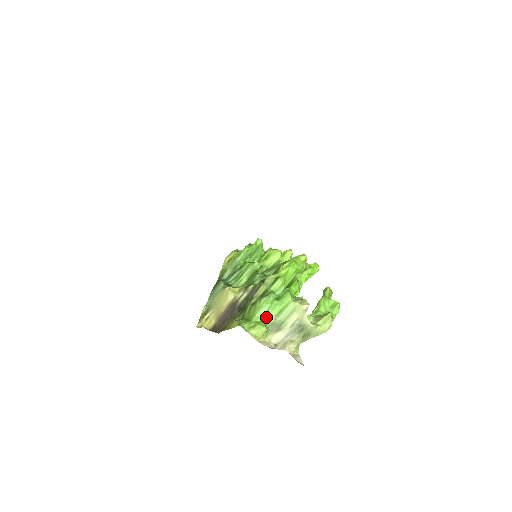
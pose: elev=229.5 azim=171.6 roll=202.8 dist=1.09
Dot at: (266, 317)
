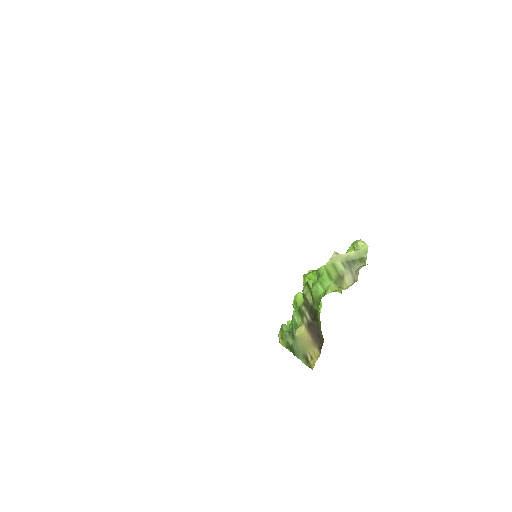
Dot at: (326, 287)
